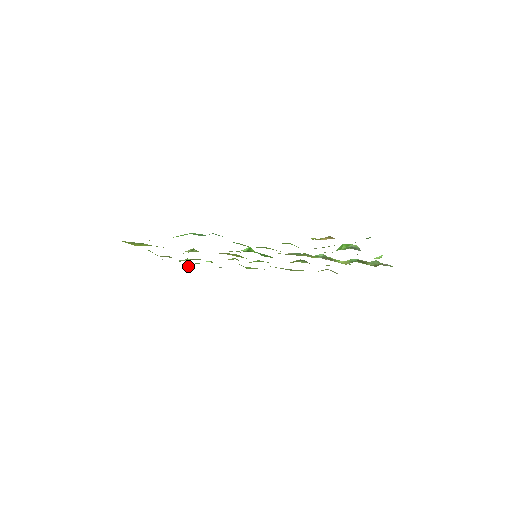
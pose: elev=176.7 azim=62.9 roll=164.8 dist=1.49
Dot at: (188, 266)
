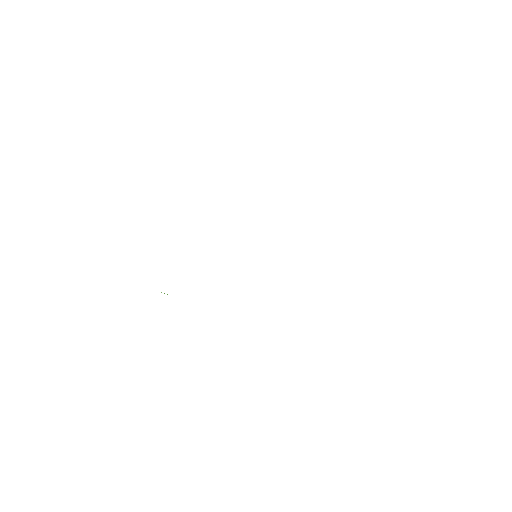
Dot at: occluded
